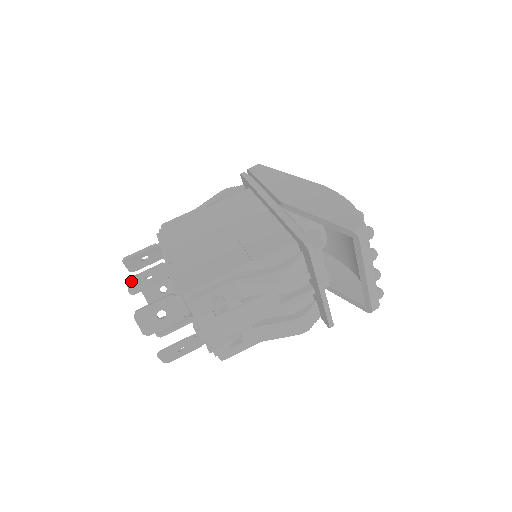
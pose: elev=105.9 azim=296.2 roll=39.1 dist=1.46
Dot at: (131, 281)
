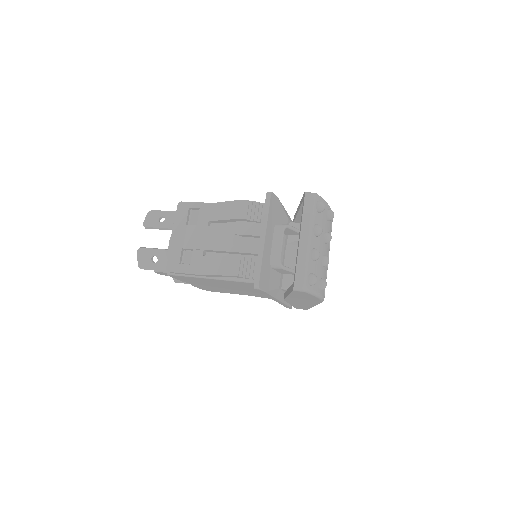
Dot at: occluded
